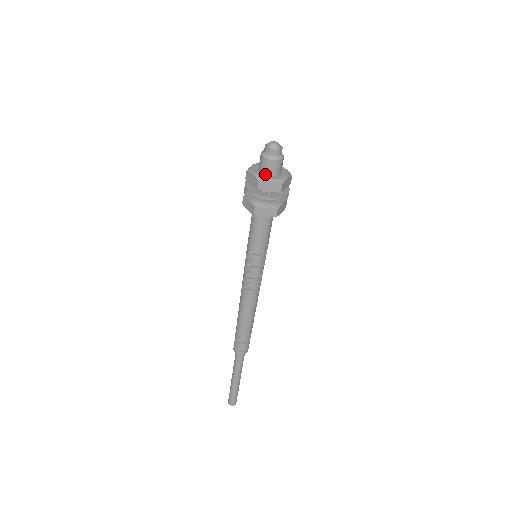
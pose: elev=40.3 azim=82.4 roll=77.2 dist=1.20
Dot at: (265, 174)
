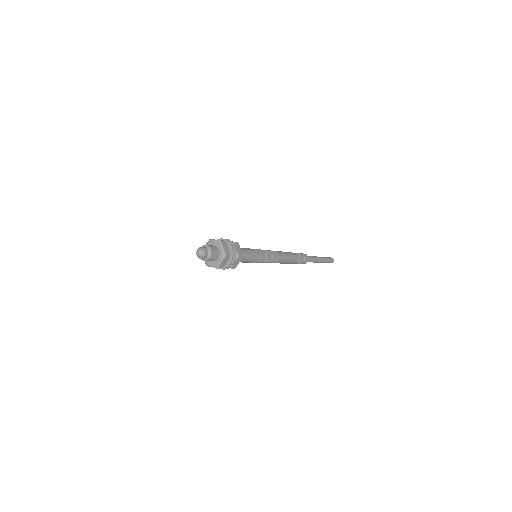
Dot at: occluded
